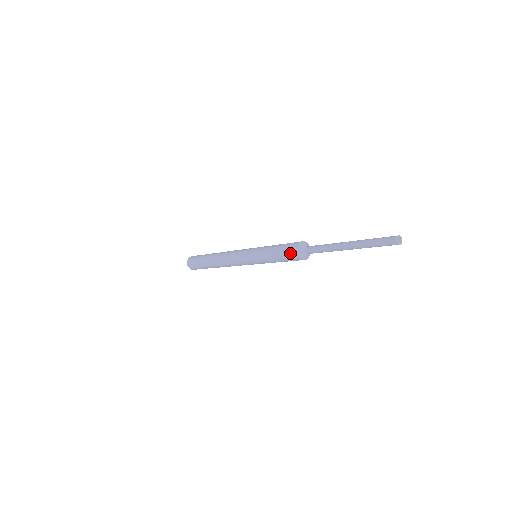
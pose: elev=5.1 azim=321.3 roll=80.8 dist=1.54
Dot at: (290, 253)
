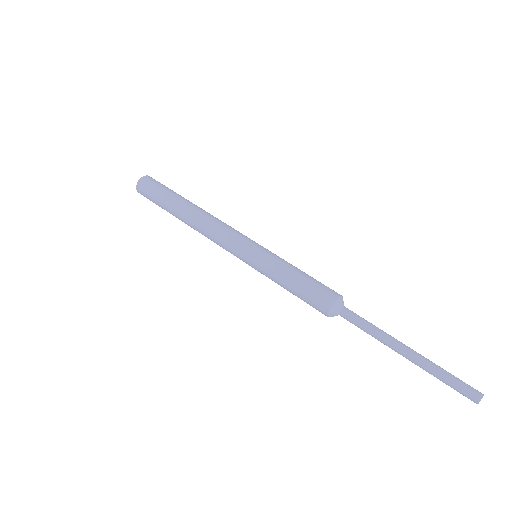
Dot at: occluded
